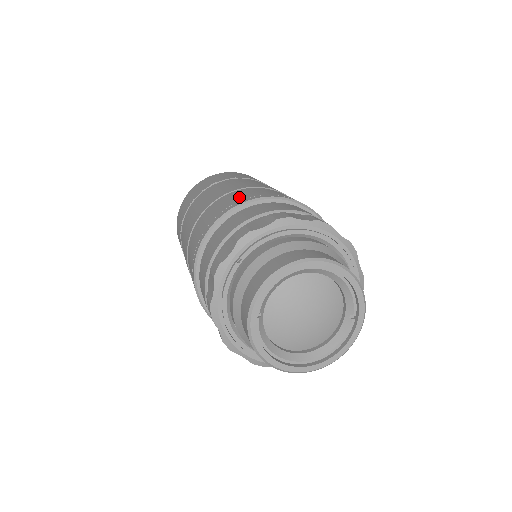
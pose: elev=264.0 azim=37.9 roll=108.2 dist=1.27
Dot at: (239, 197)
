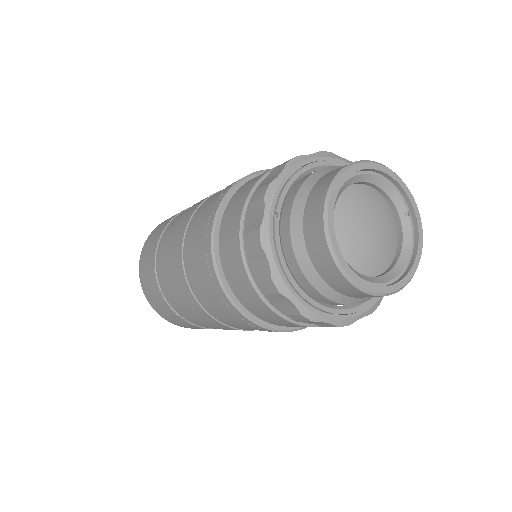
Dot at: (218, 194)
